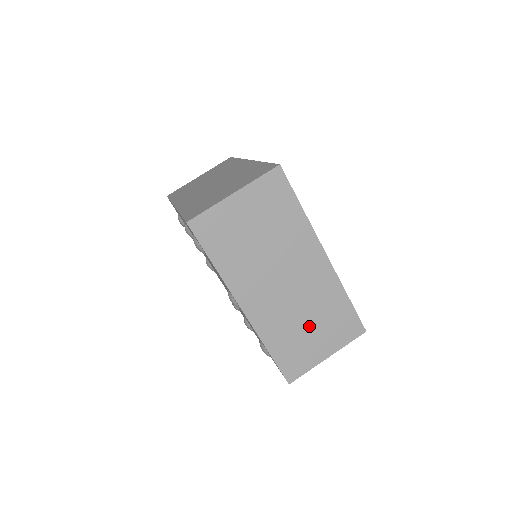
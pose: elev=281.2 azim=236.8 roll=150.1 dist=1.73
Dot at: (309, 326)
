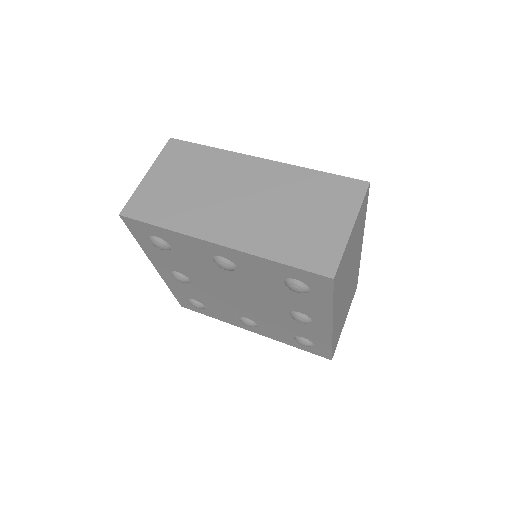
Dot at: occluded
